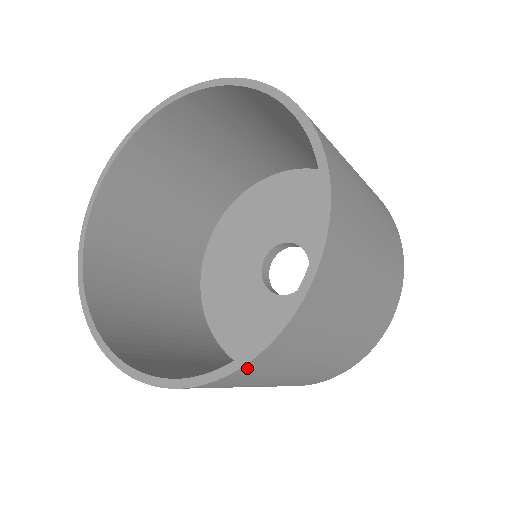
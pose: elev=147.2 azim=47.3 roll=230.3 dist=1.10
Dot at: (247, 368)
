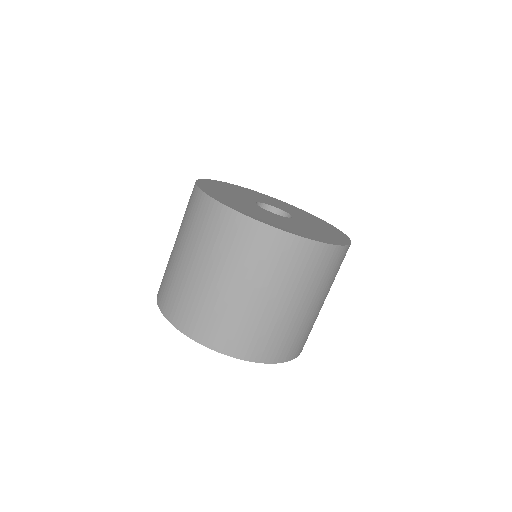
Dot at: occluded
